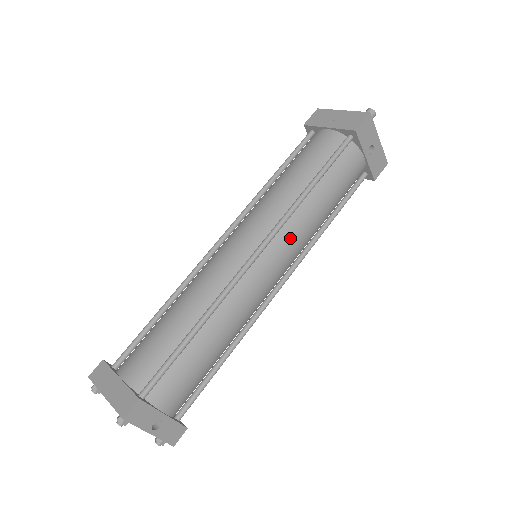
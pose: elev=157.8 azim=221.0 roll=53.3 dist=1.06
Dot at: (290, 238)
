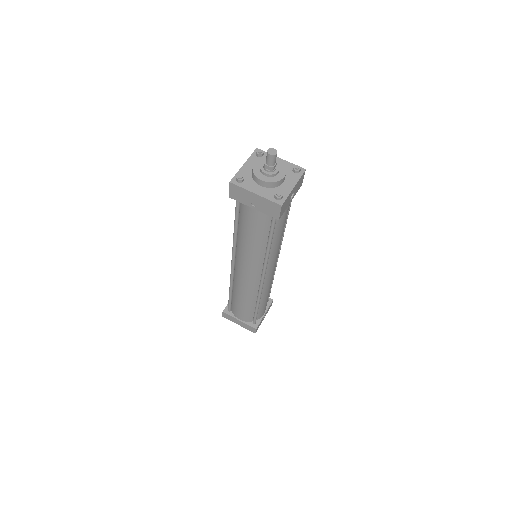
Dot at: (273, 260)
